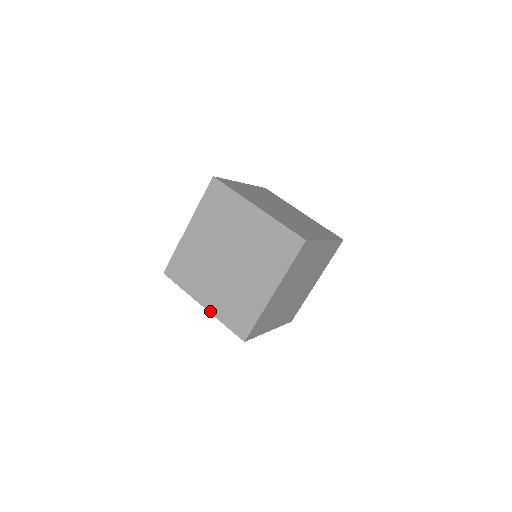
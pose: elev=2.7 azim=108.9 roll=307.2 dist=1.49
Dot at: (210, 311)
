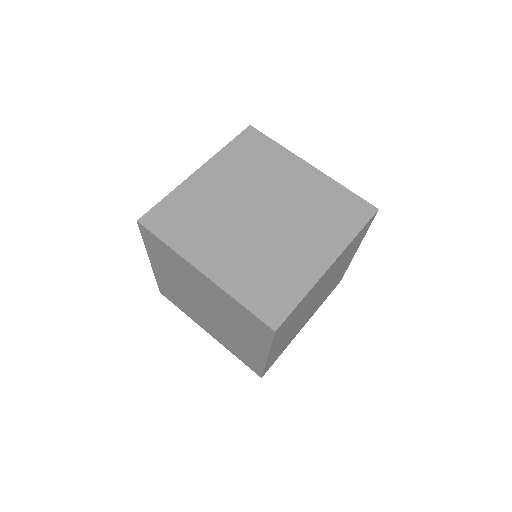
Dot at: (217, 281)
